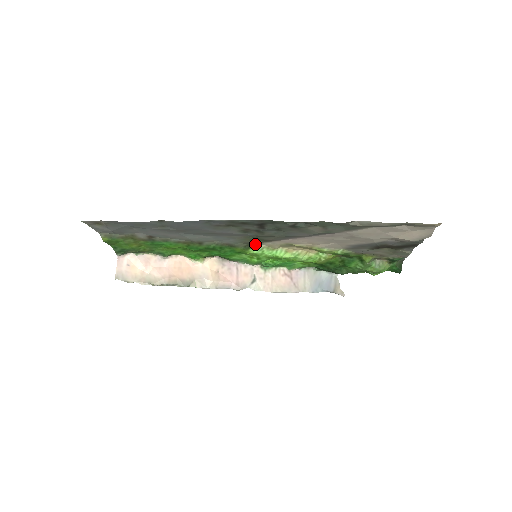
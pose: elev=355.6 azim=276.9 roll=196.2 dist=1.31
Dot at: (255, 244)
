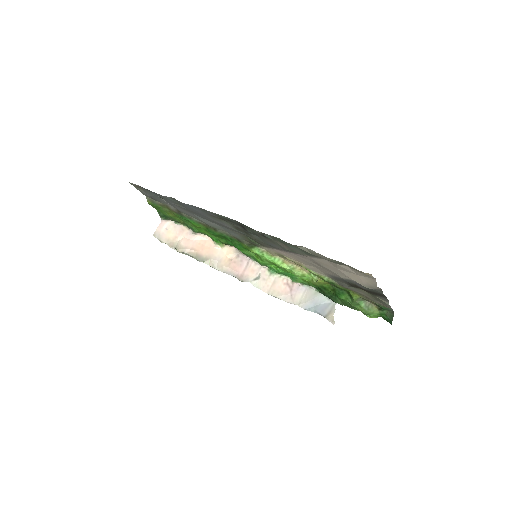
Dot at: (257, 245)
